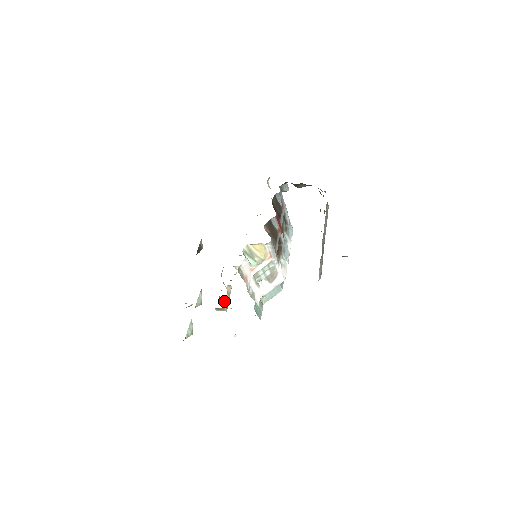
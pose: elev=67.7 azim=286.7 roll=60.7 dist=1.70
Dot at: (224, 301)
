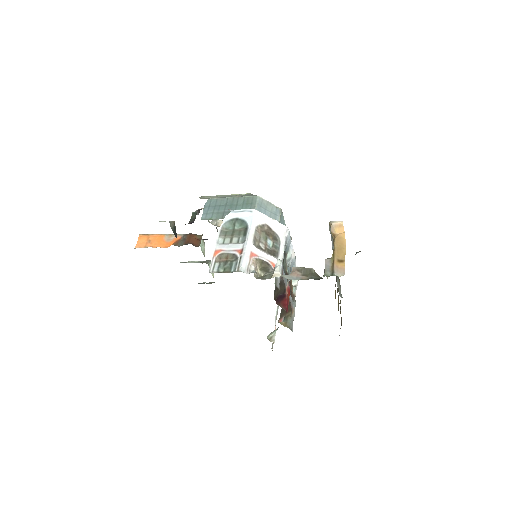
Dot at: occluded
